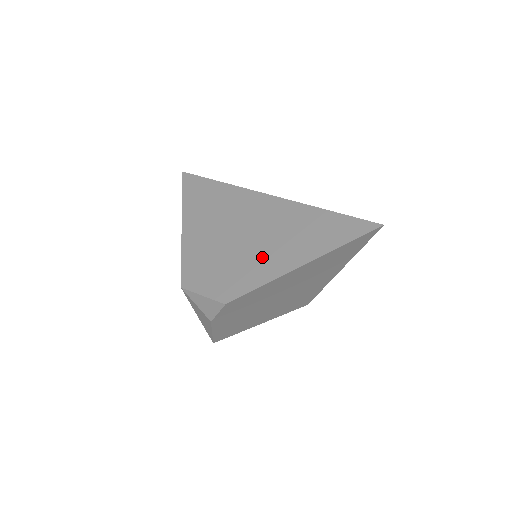
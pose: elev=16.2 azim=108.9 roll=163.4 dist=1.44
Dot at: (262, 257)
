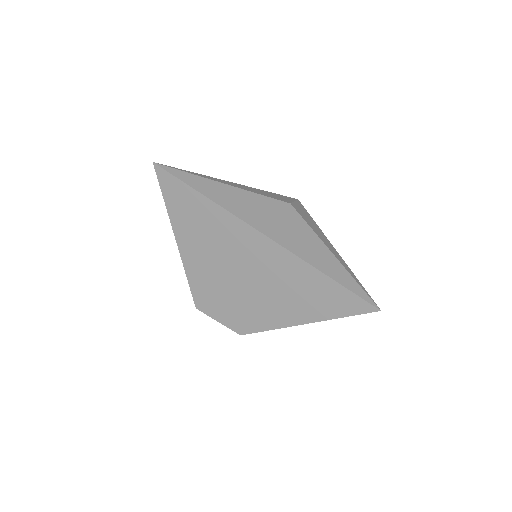
Dot at: (267, 305)
